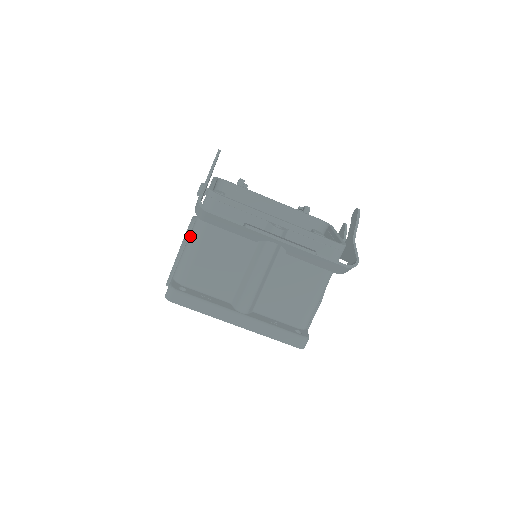
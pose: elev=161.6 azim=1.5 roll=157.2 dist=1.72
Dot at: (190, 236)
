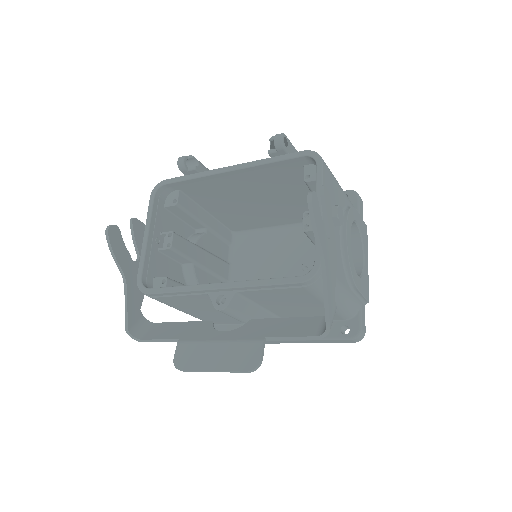
Dot at: occluded
